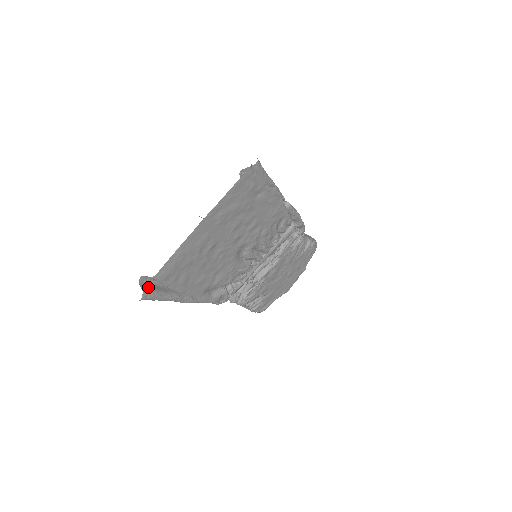
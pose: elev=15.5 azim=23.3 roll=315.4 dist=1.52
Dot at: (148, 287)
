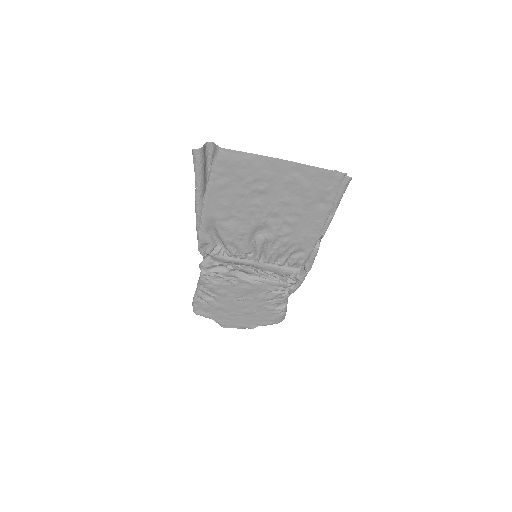
Dot at: (205, 153)
